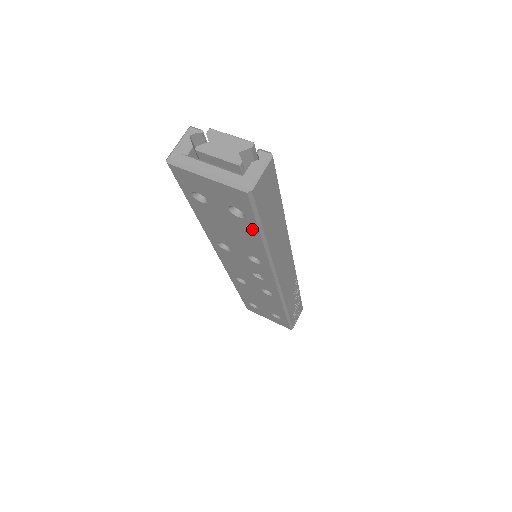
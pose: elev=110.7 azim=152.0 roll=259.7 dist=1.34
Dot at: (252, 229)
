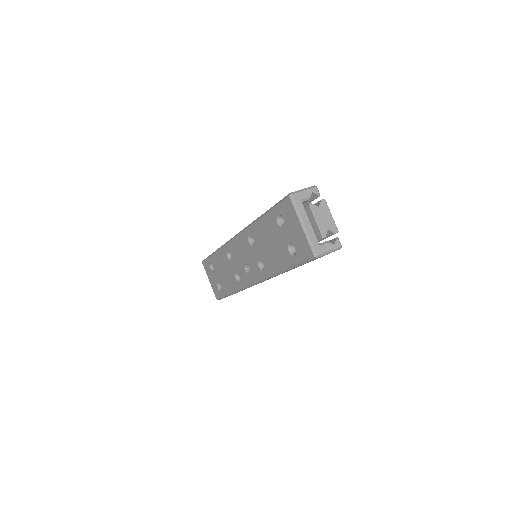
Dot at: (287, 262)
